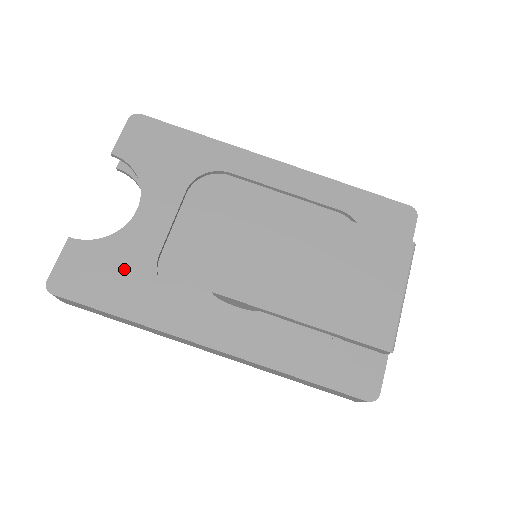
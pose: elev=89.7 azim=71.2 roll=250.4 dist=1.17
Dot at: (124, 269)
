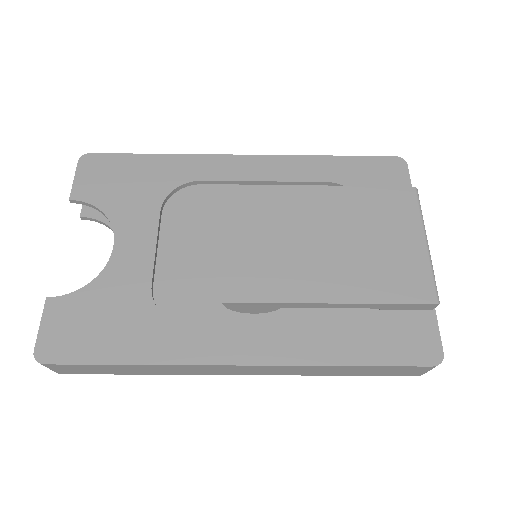
Dot at: (117, 311)
